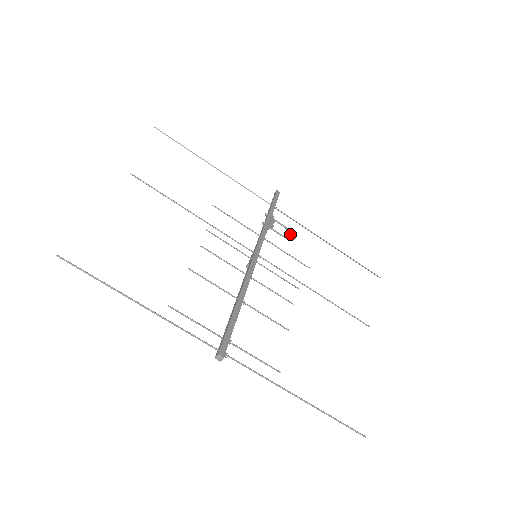
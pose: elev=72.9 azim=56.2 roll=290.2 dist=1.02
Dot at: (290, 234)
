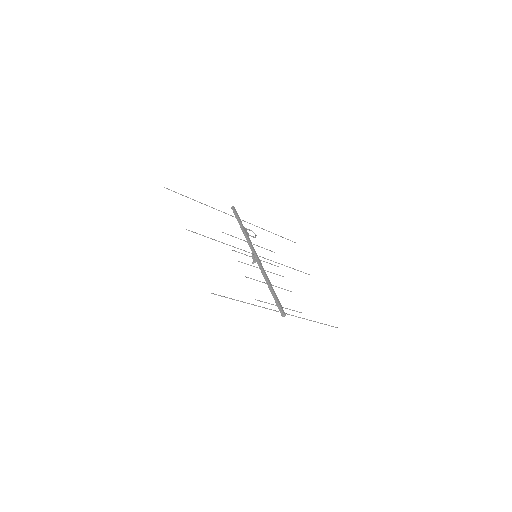
Dot at: occluded
